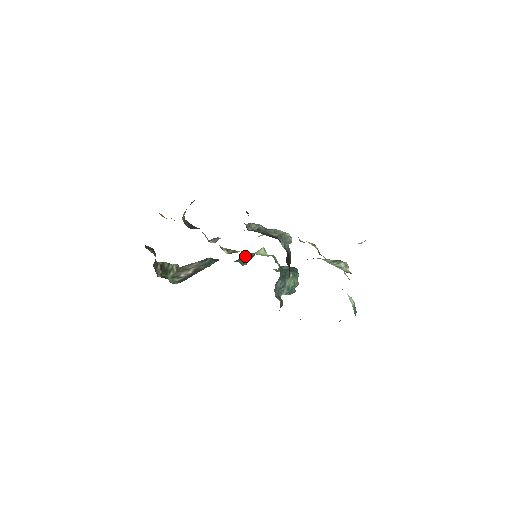
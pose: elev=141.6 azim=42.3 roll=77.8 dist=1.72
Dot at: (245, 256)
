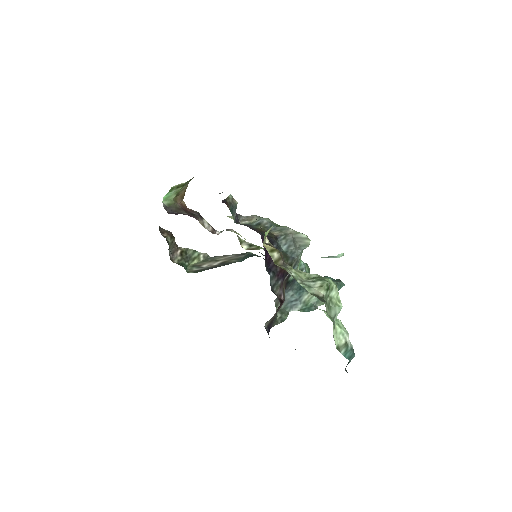
Dot at: occluded
